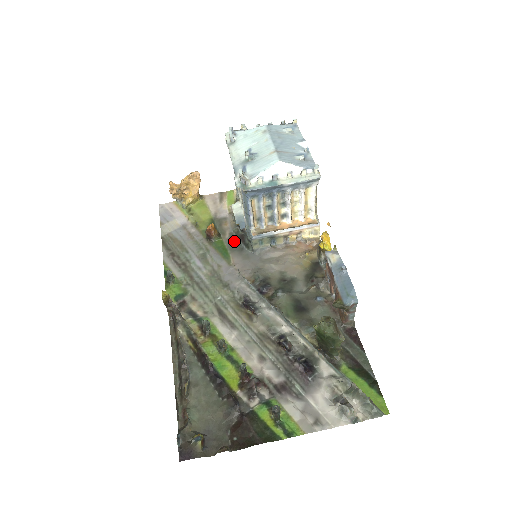
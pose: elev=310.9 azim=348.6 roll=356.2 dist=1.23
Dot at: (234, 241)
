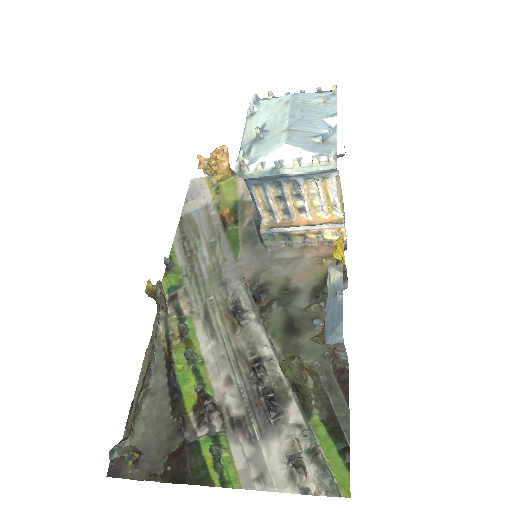
Dot at: (250, 231)
